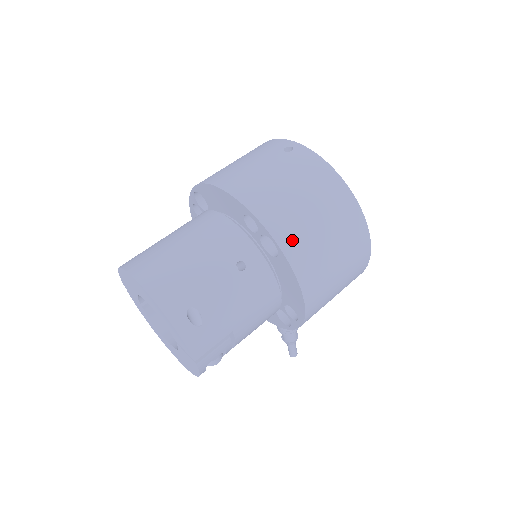
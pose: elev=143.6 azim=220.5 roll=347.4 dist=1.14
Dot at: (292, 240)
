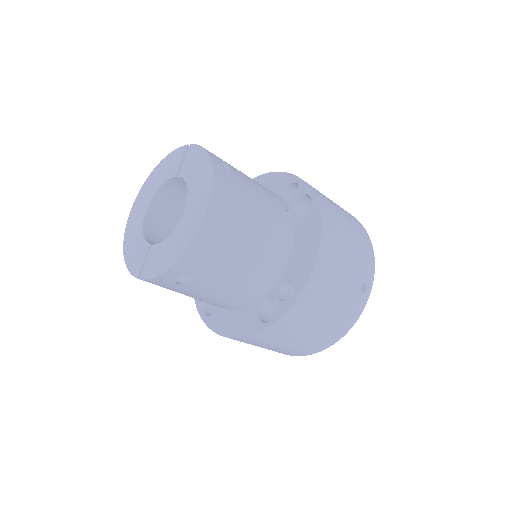
Dot at: (277, 331)
